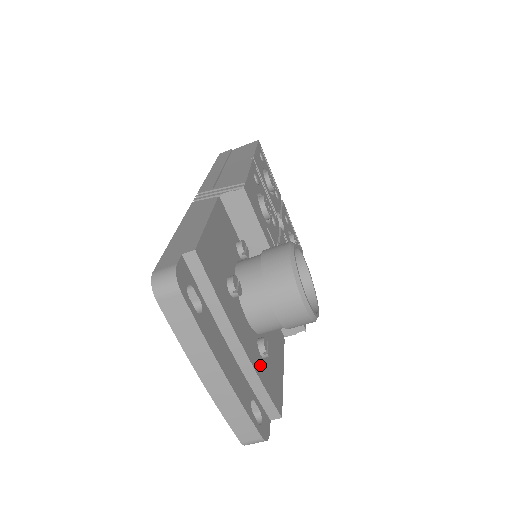
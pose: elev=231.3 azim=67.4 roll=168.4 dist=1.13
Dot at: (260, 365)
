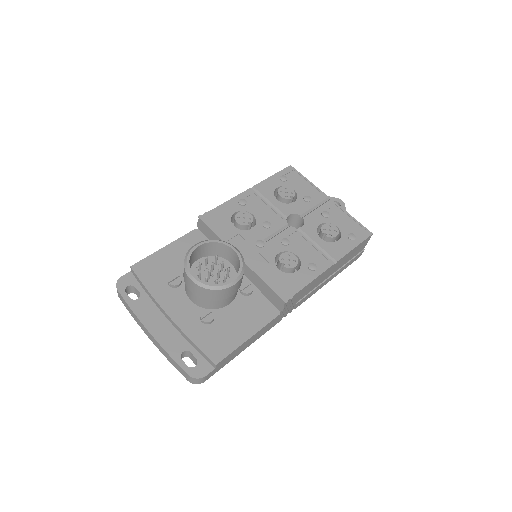
Dot at: (195, 328)
